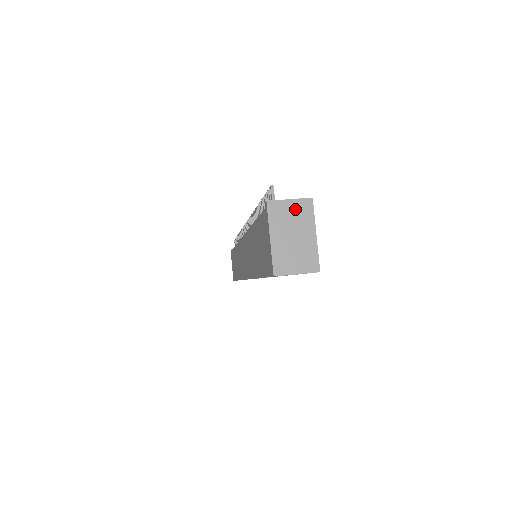
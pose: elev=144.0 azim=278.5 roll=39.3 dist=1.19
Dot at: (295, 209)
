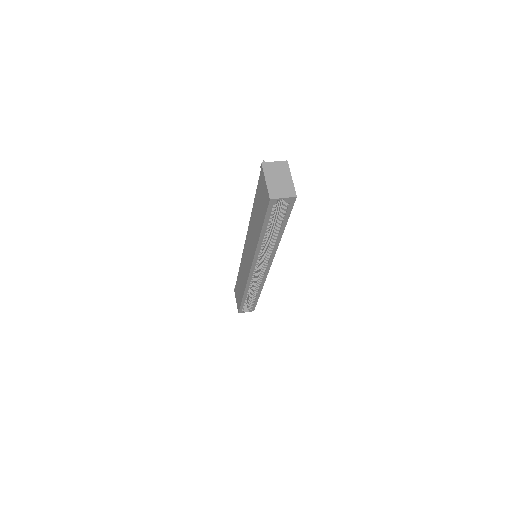
Dot at: (278, 166)
